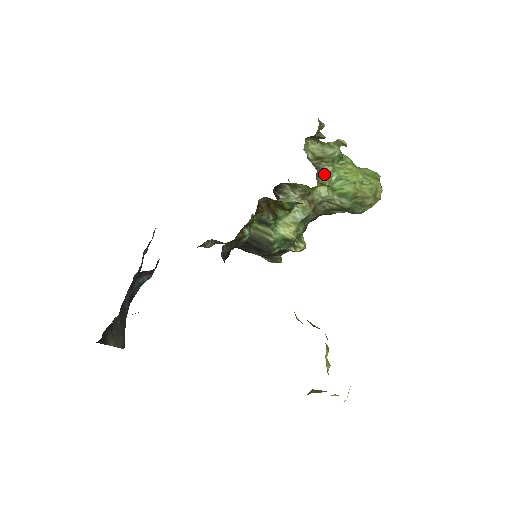
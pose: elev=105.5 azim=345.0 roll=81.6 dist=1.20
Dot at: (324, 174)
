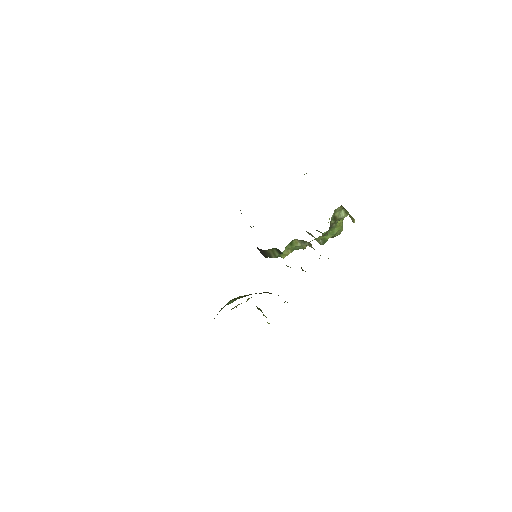
Dot at: (329, 231)
